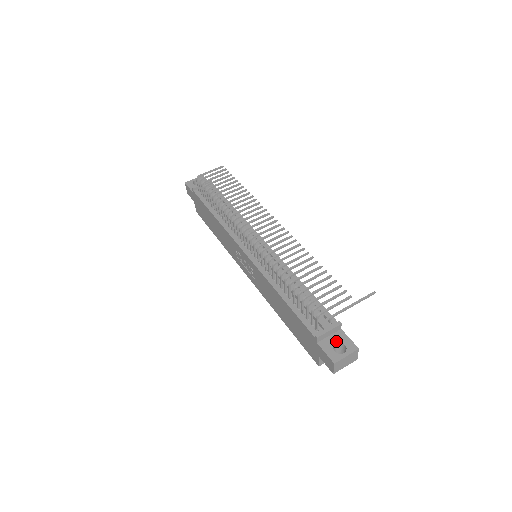
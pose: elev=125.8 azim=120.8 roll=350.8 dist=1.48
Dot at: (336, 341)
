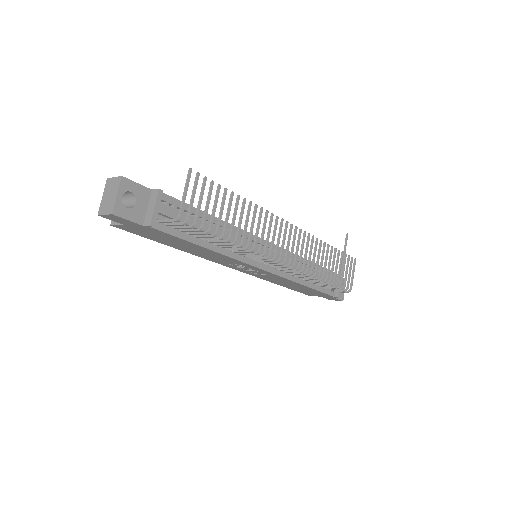
Dot at: occluded
